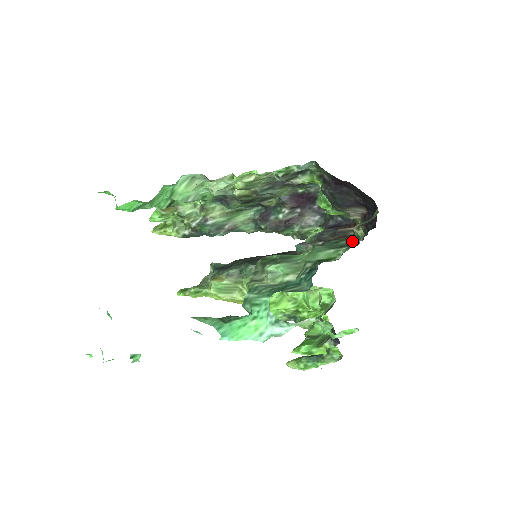
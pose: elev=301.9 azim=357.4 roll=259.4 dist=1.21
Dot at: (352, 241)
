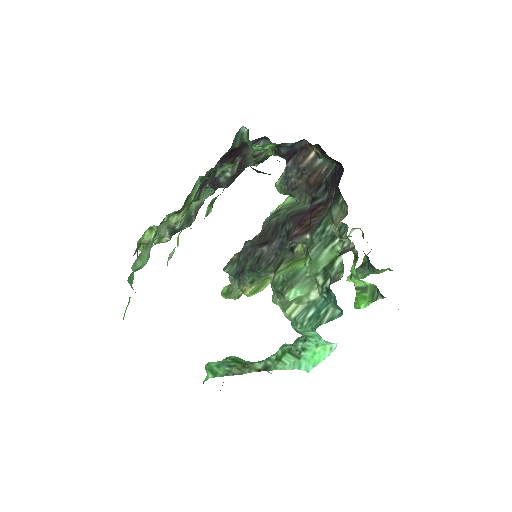
Dot at: occluded
